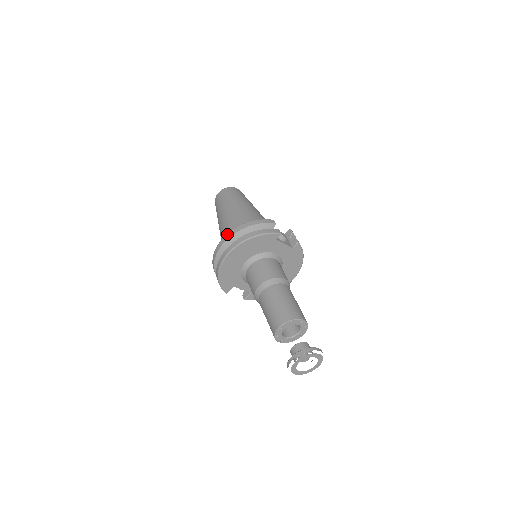
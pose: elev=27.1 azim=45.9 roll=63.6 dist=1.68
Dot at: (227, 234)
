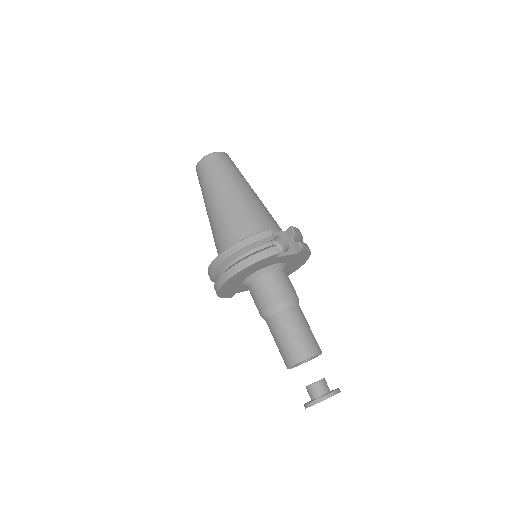
Dot at: (218, 256)
